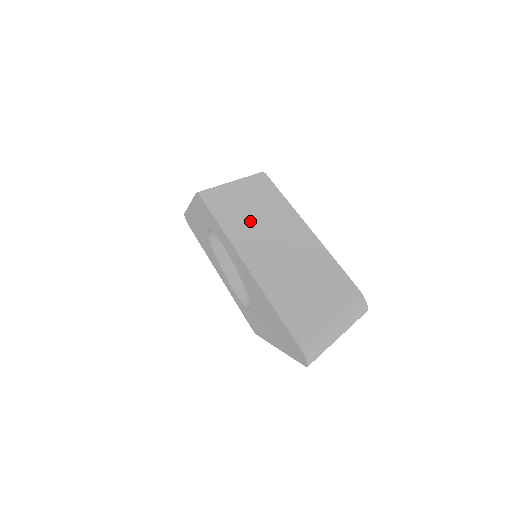
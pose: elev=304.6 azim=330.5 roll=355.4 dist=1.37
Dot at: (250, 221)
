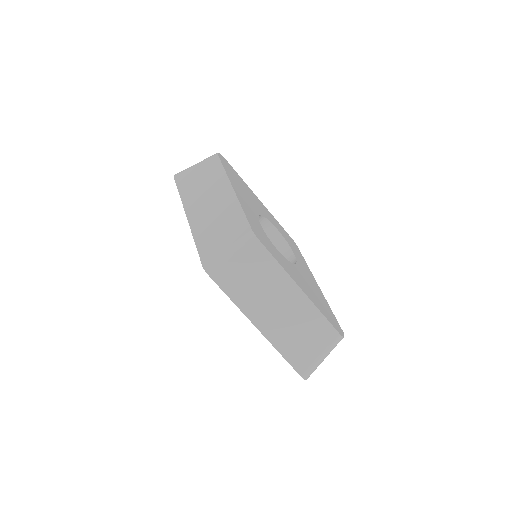
Dot at: (253, 291)
